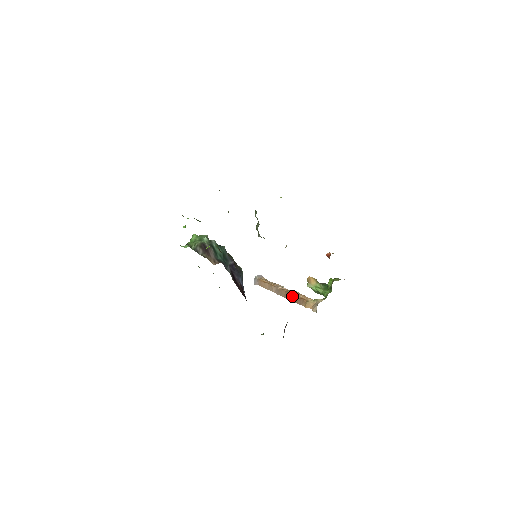
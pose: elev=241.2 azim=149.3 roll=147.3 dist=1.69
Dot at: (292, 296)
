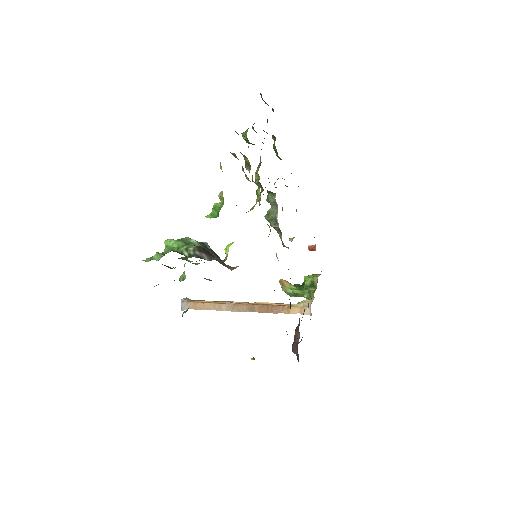
Dot at: (262, 307)
